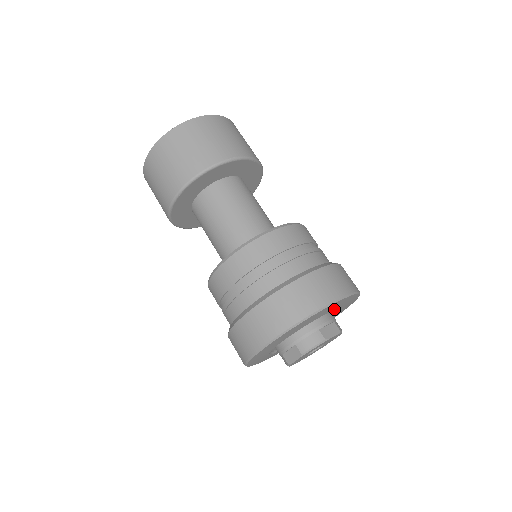
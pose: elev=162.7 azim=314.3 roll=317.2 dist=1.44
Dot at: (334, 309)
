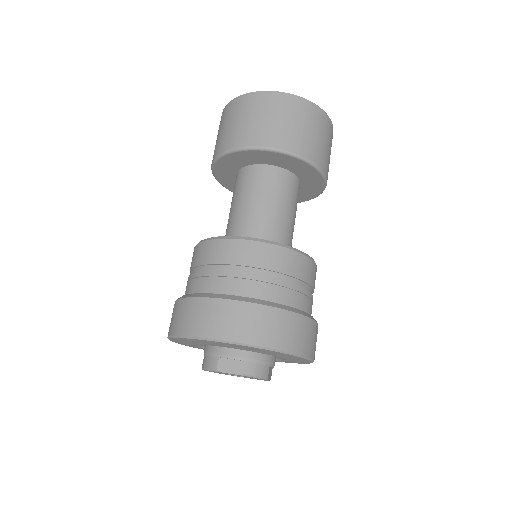
Dot at: (239, 348)
